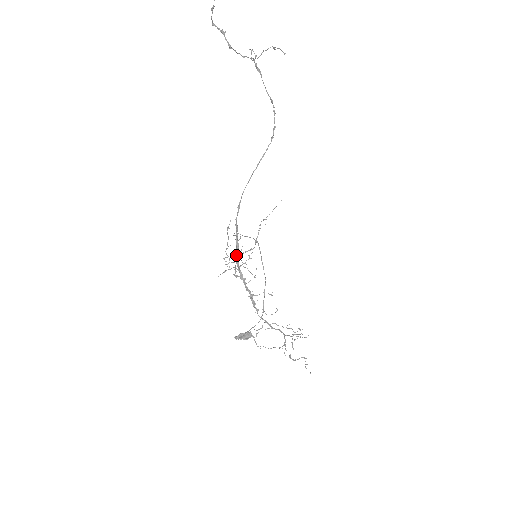
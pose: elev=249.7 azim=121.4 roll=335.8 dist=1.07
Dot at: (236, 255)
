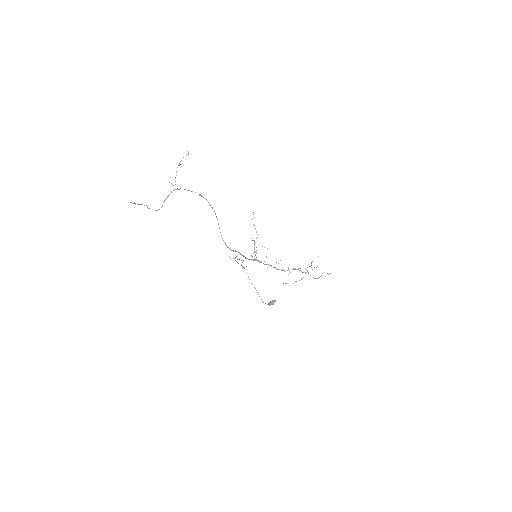
Dot at: occluded
